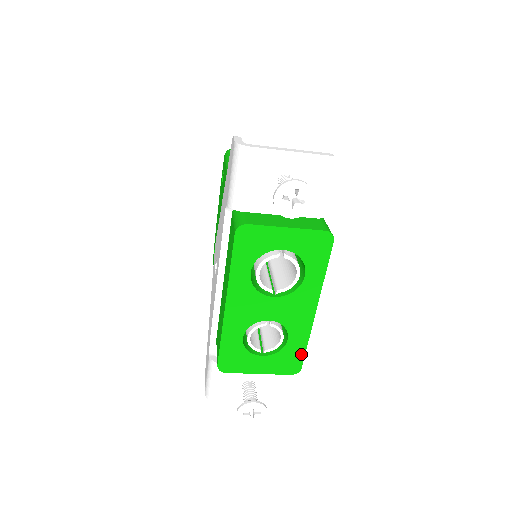
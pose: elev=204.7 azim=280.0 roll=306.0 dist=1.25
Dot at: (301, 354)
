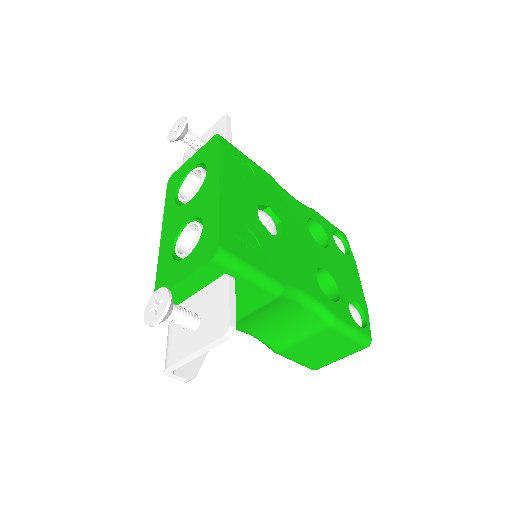
Dot at: (216, 231)
